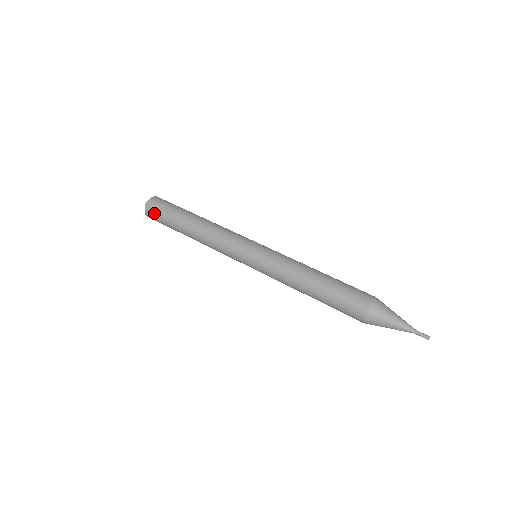
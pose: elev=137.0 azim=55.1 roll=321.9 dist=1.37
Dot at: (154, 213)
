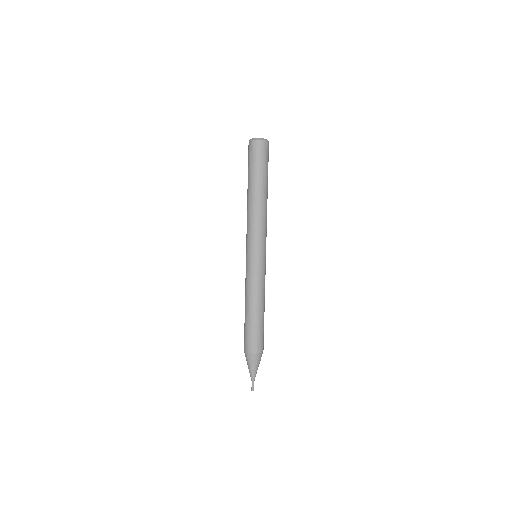
Dot at: (250, 152)
